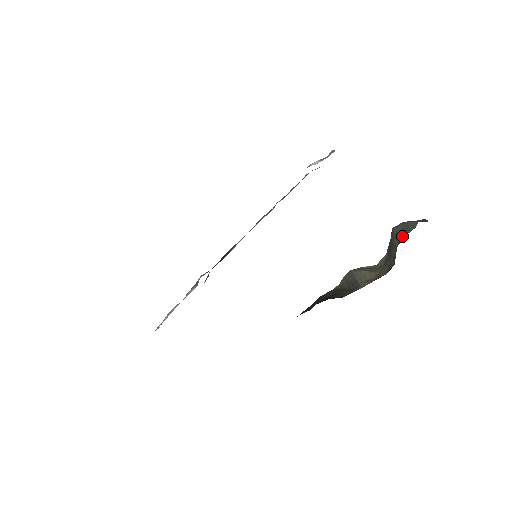
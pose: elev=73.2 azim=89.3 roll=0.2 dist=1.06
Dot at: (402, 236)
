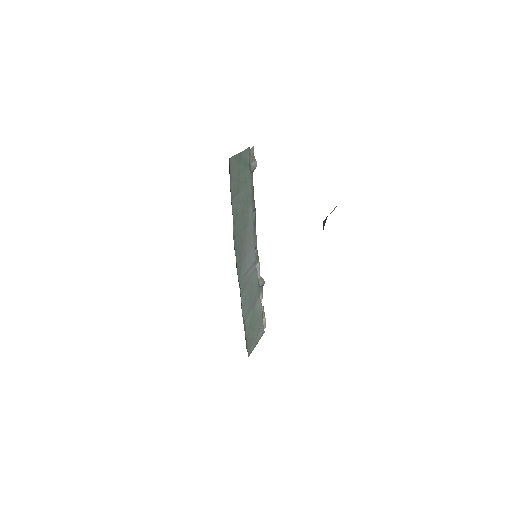
Dot at: occluded
